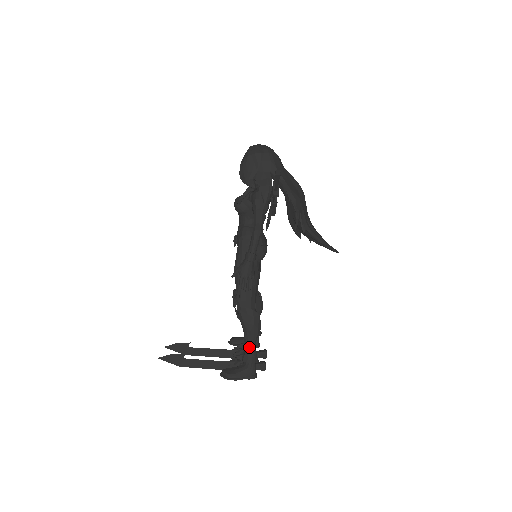
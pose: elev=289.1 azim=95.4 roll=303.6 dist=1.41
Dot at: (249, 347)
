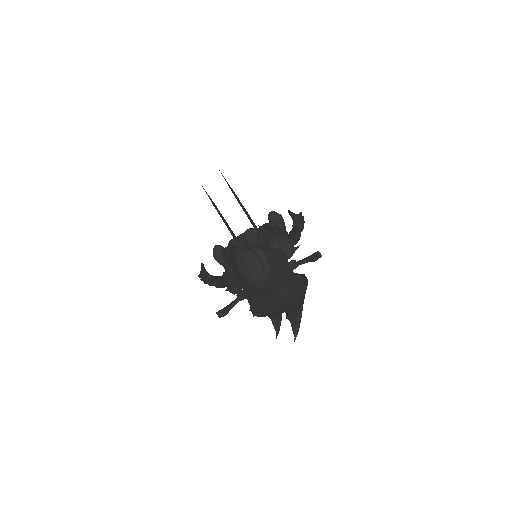
Dot at: occluded
